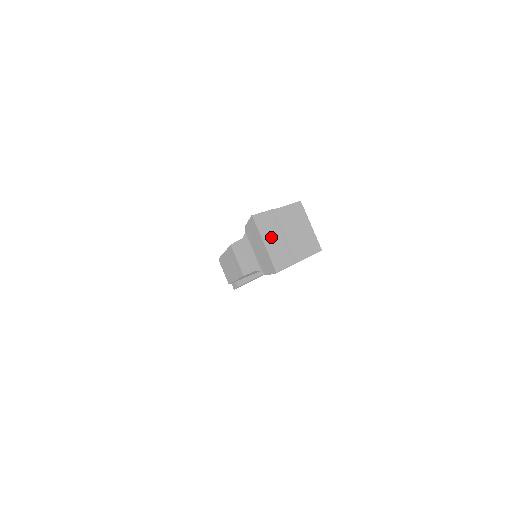
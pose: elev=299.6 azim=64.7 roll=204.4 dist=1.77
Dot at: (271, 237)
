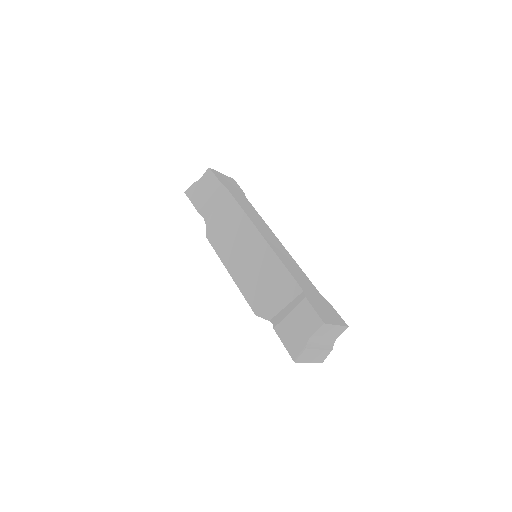
Dot at: (313, 357)
